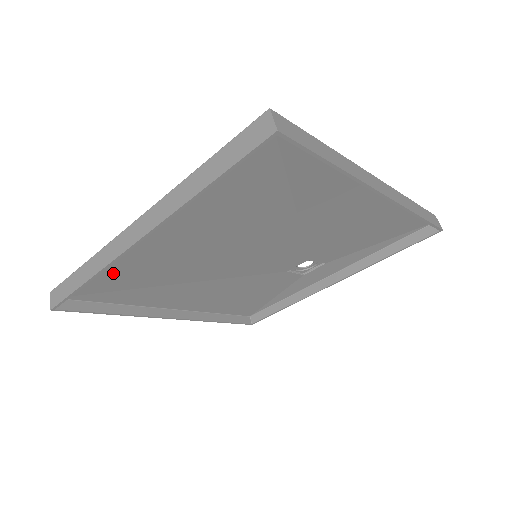
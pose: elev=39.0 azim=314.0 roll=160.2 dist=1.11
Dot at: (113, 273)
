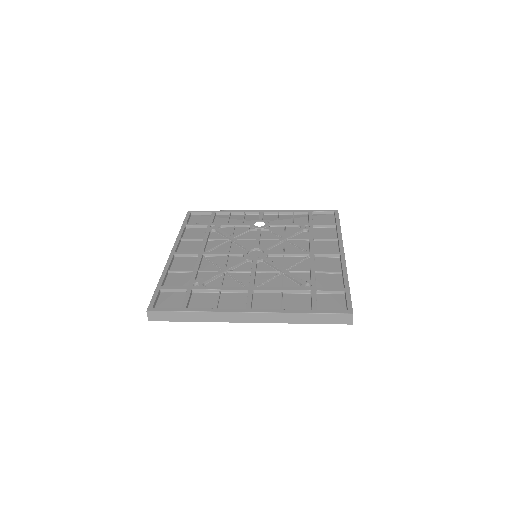
Dot at: (197, 303)
